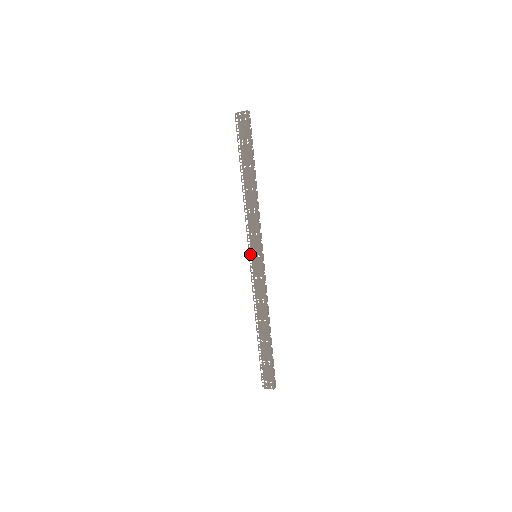
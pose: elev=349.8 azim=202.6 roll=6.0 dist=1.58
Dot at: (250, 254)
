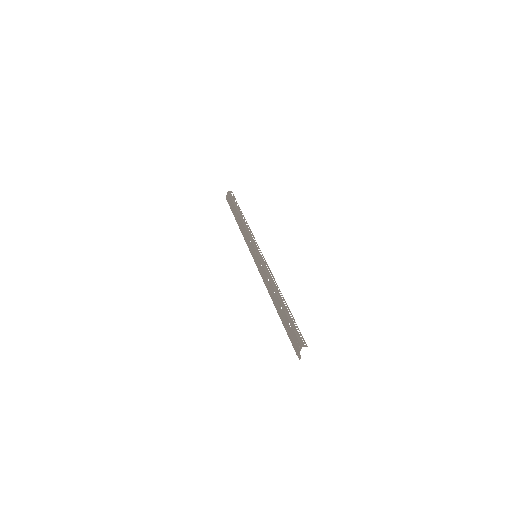
Dot at: occluded
